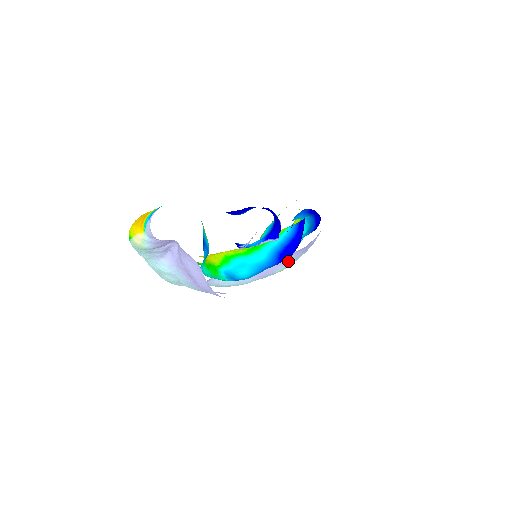
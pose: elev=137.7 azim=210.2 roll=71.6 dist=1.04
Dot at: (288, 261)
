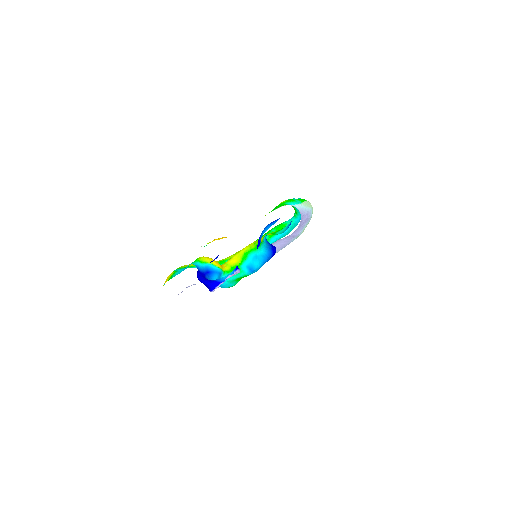
Dot at: (294, 236)
